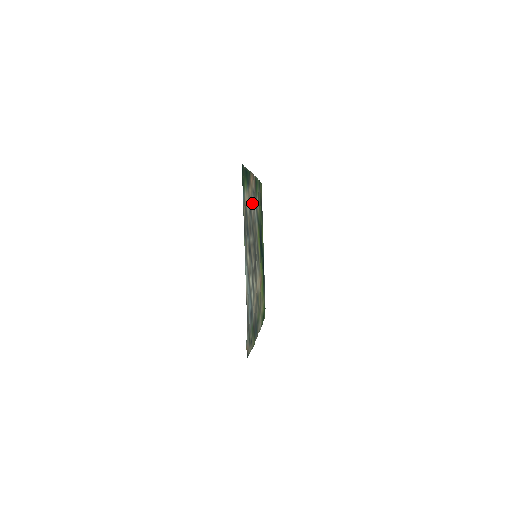
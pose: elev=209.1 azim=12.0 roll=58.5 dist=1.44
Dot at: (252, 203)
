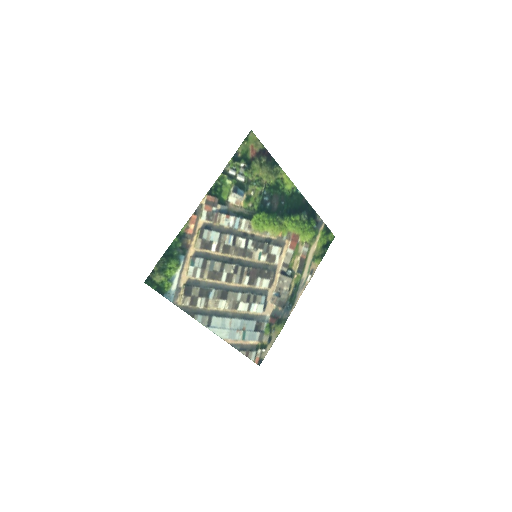
Dot at: (209, 242)
